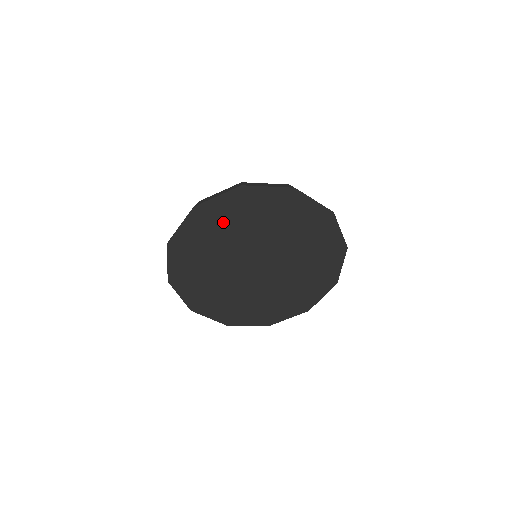
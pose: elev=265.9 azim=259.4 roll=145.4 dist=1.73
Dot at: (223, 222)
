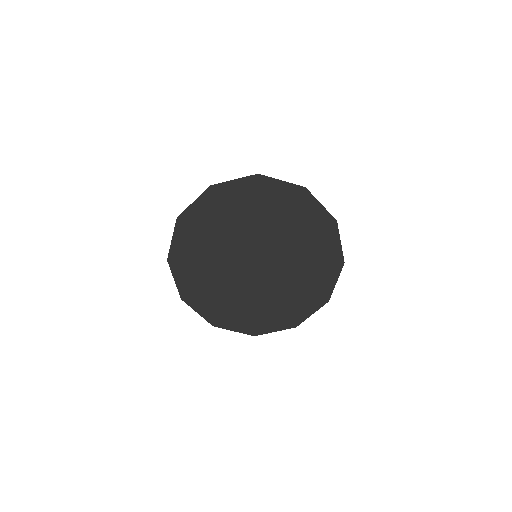
Dot at: (233, 208)
